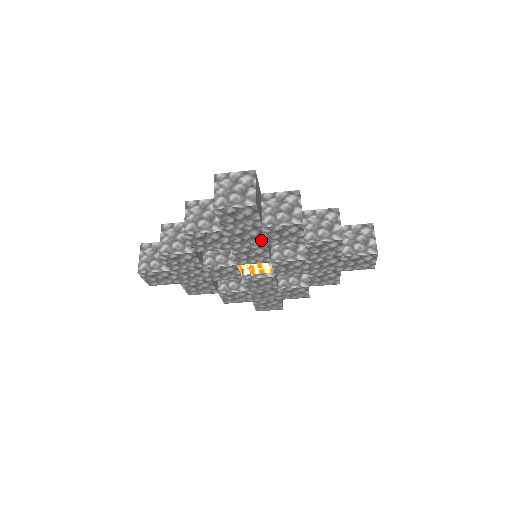
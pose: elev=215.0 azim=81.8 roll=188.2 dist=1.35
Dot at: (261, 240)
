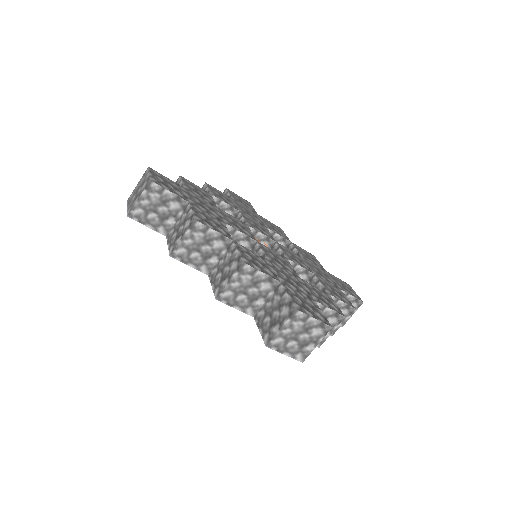
Dot at: occluded
